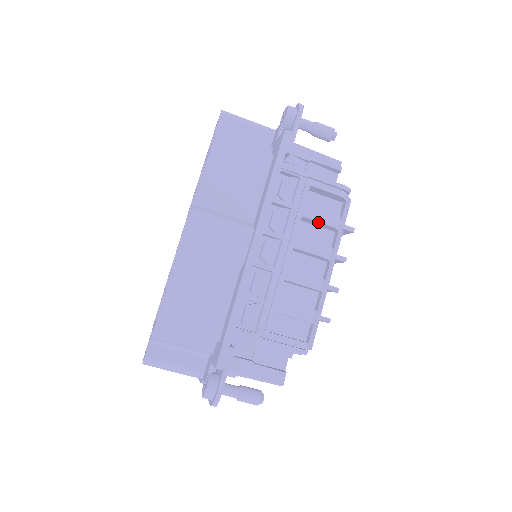
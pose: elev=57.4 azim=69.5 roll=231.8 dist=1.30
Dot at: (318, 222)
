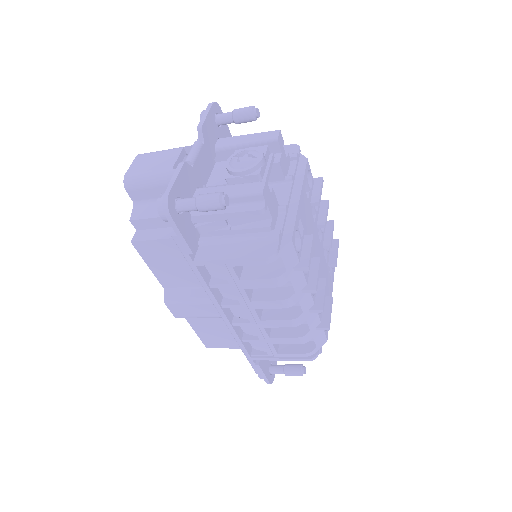
Dot at: (262, 287)
